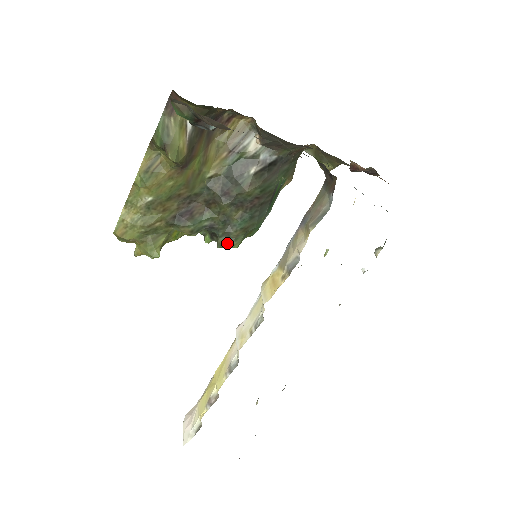
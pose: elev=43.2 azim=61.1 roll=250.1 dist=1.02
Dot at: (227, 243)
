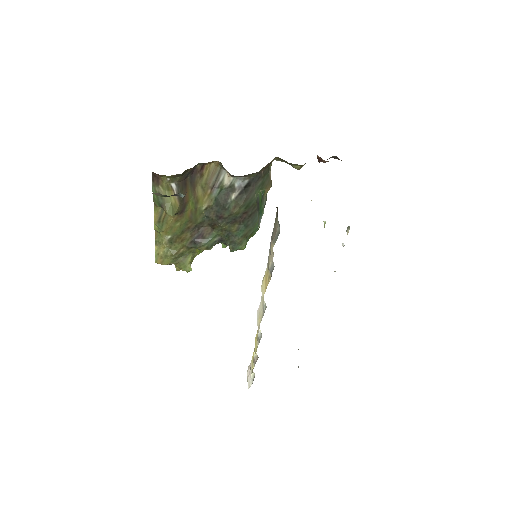
Dot at: (236, 248)
